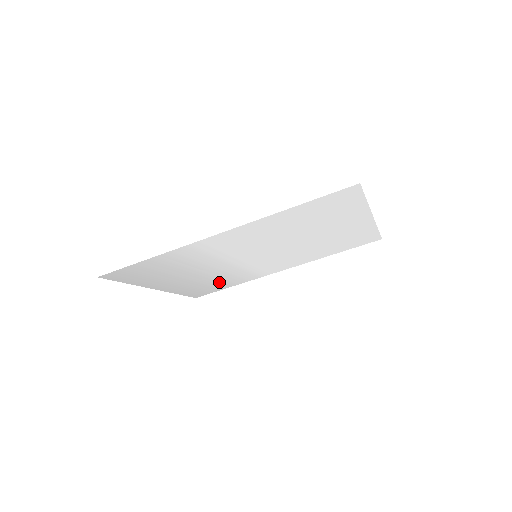
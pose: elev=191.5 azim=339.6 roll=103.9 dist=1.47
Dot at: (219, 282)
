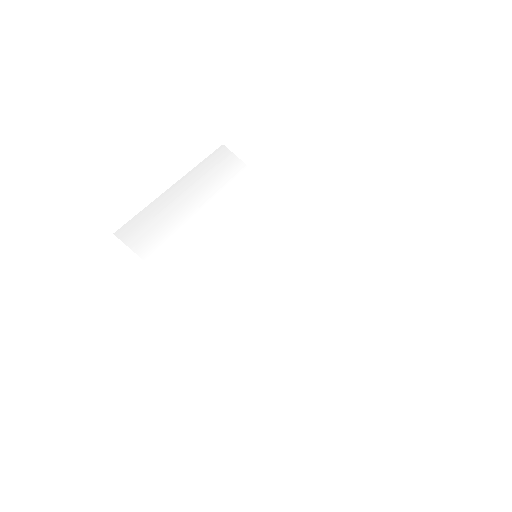
Dot at: (238, 188)
